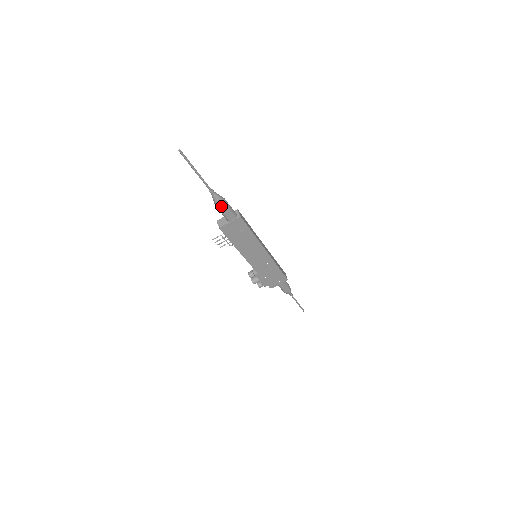
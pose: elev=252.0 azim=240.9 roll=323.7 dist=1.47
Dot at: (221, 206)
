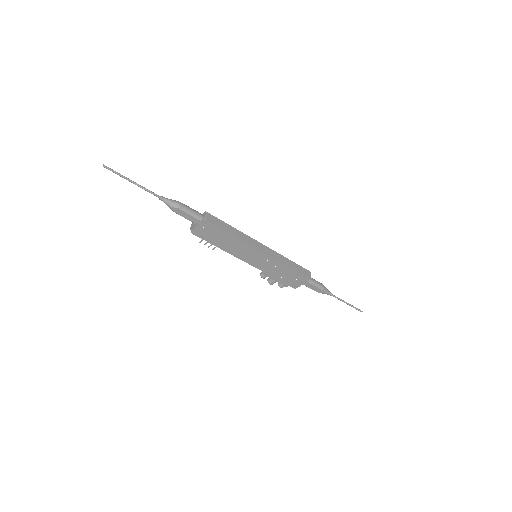
Dot at: (177, 211)
